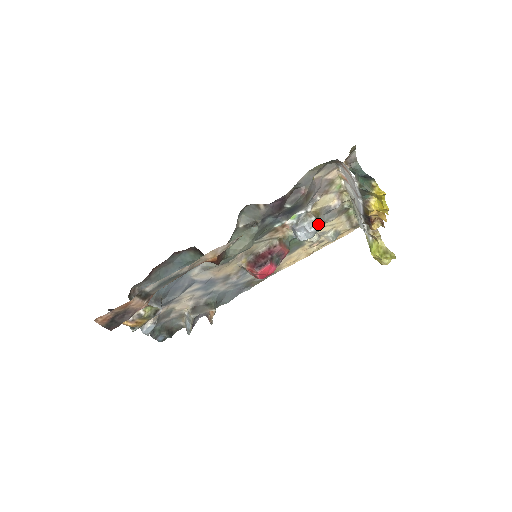
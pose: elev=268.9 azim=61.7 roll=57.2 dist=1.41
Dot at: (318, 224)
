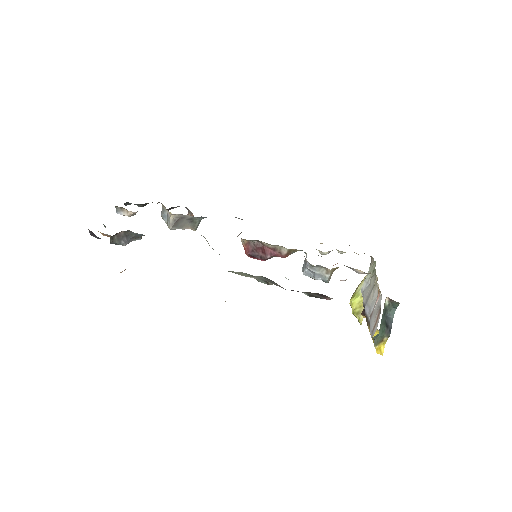
Dot at: (327, 281)
